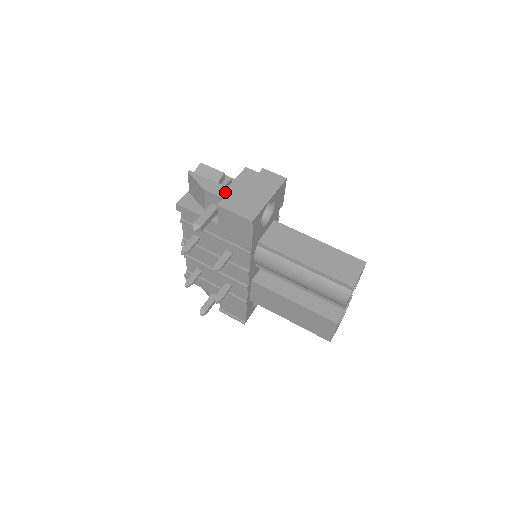
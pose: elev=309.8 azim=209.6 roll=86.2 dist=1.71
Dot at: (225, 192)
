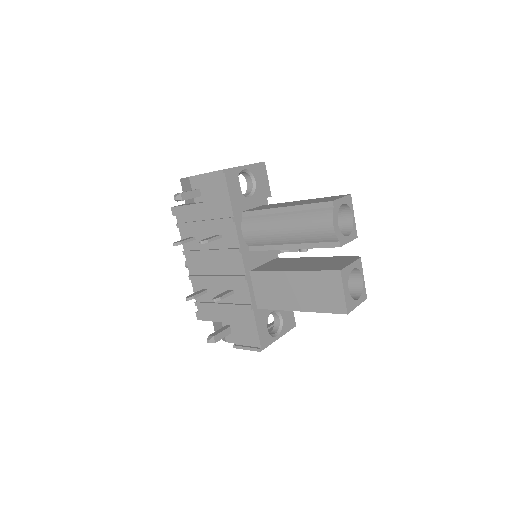
Dot at: occluded
